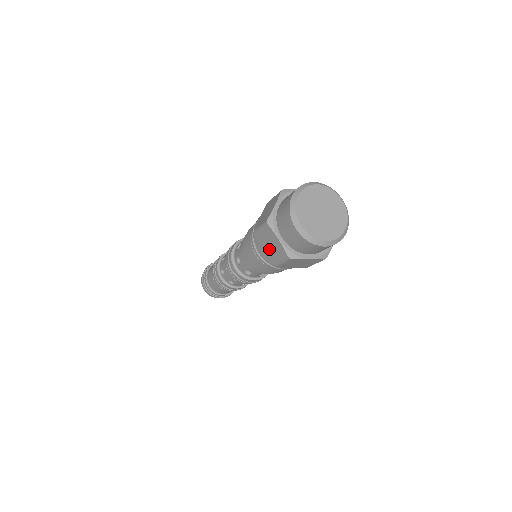
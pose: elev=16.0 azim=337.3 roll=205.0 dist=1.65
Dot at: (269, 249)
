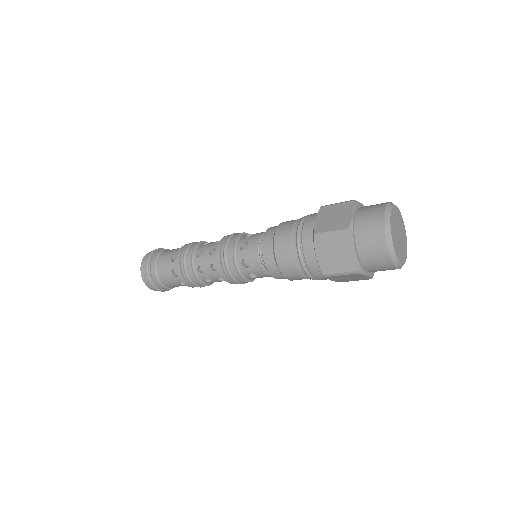
Dot at: (344, 279)
